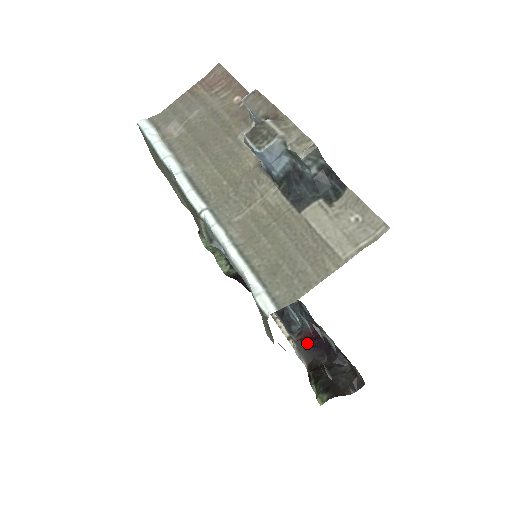
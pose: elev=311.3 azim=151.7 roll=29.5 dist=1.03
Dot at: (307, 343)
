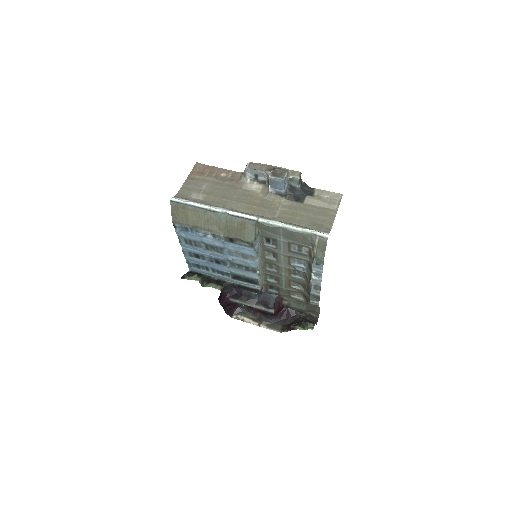
Dot at: (273, 320)
